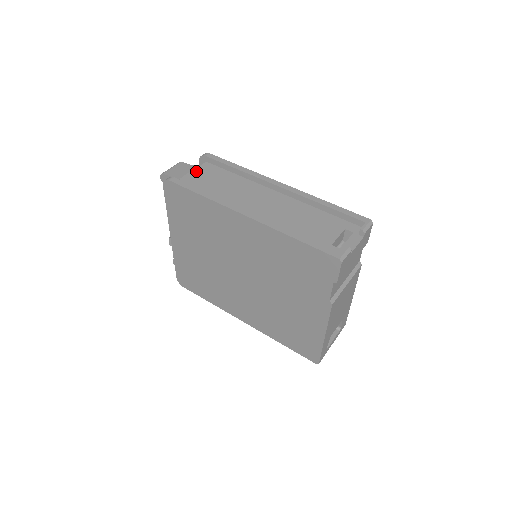
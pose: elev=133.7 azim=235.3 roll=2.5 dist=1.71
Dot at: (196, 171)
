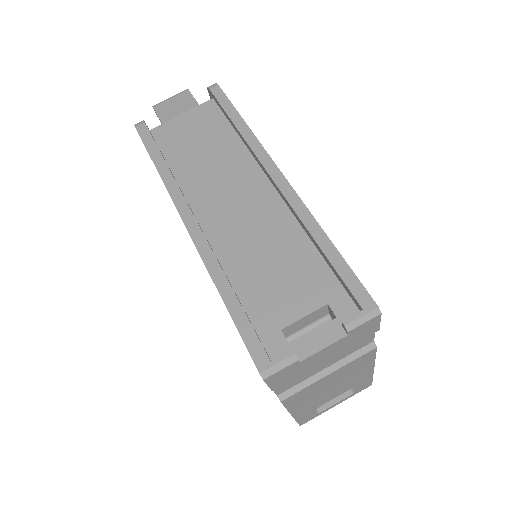
Dot at: (188, 114)
